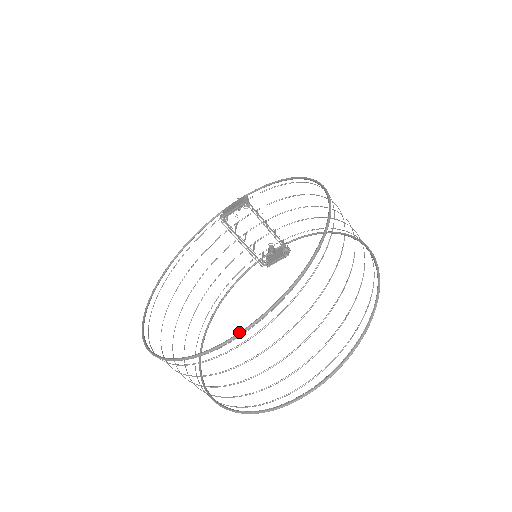
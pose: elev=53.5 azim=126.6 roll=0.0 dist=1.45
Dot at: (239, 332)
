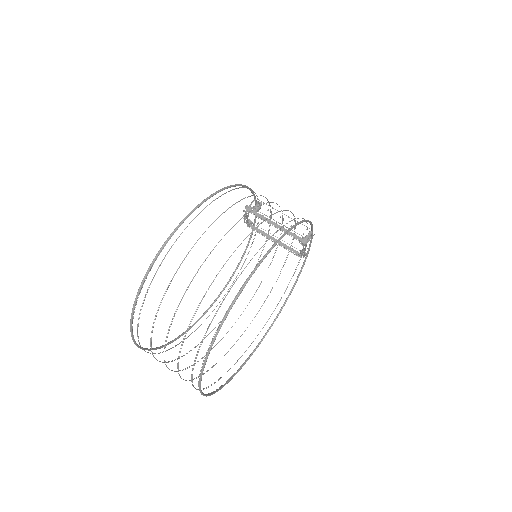
Dot at: (132, 337)
